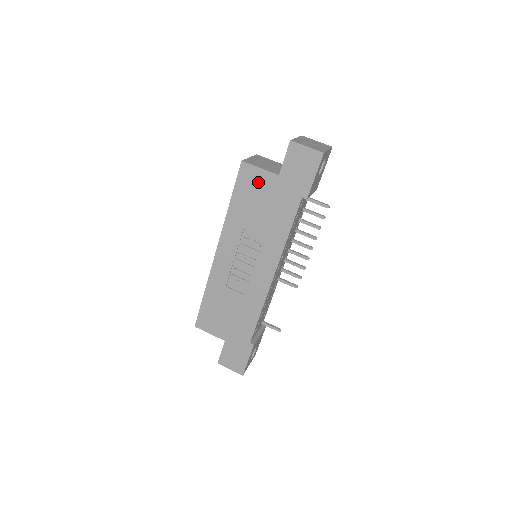
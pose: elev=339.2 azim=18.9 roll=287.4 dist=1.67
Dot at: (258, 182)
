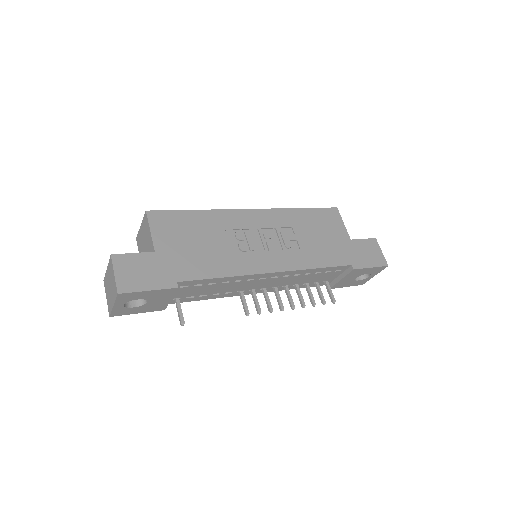
Dot at: (334, 225)
